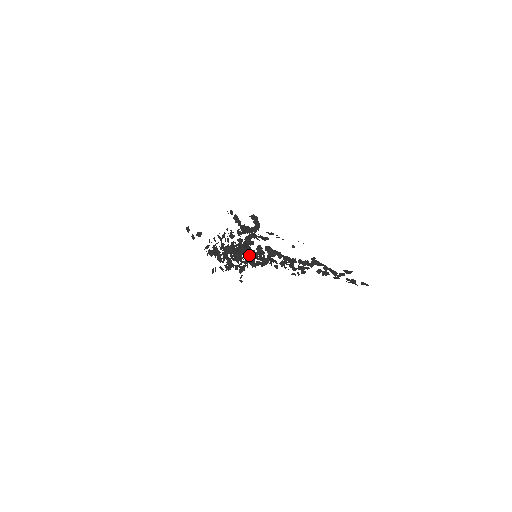
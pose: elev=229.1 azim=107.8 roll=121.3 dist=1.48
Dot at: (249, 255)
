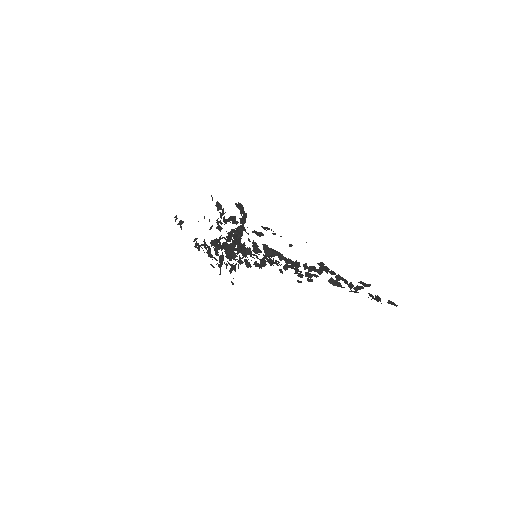
Dot at: (244, 253)
